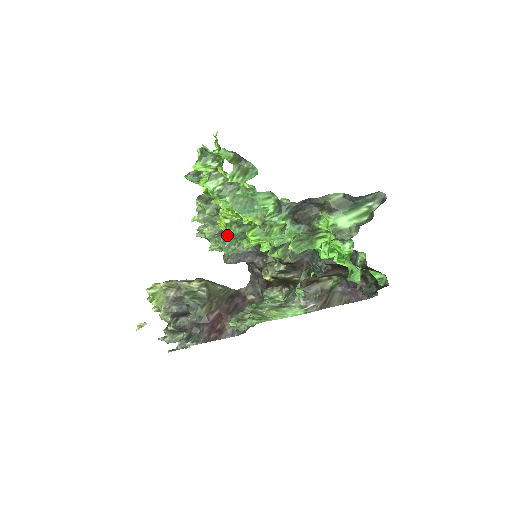
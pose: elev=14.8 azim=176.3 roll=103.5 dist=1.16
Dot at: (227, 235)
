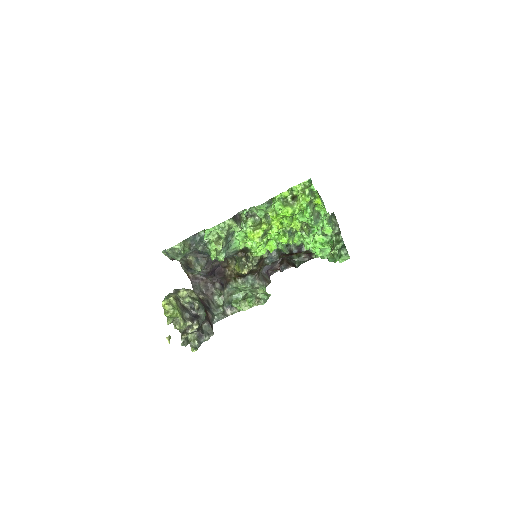
Dot at: occluded
